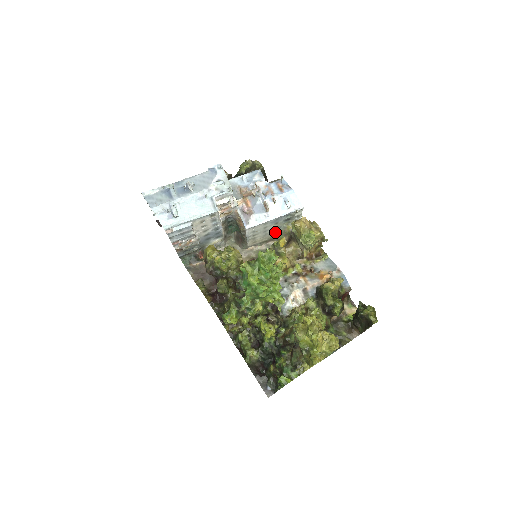
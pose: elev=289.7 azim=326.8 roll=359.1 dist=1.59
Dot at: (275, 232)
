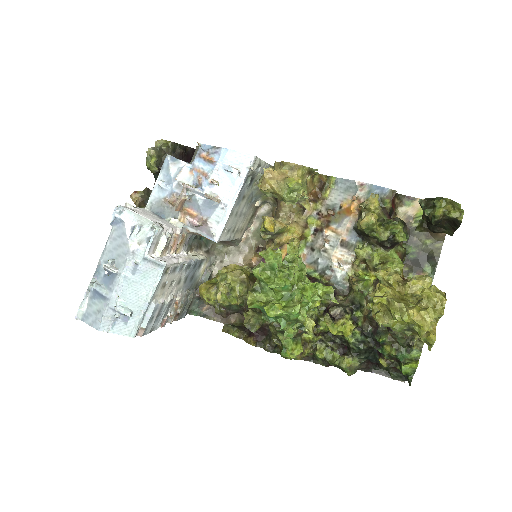
Dot at: (252, 201)
